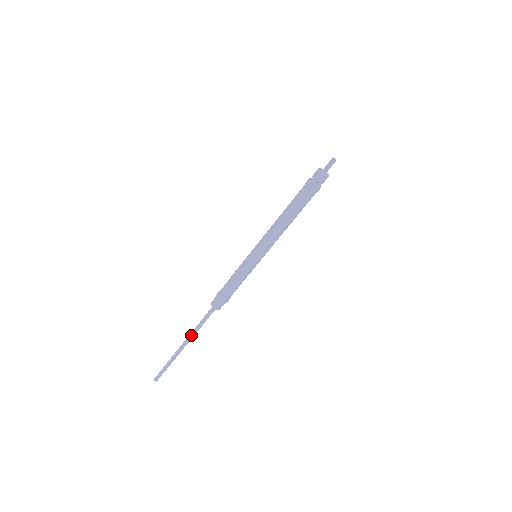
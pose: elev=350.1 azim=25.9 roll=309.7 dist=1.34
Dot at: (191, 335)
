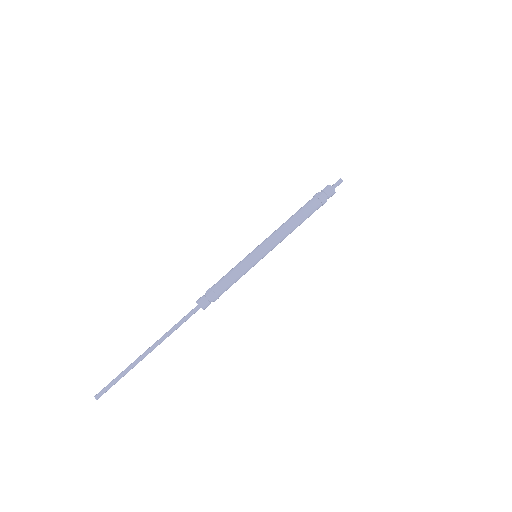
Dot at: (164, 339)
